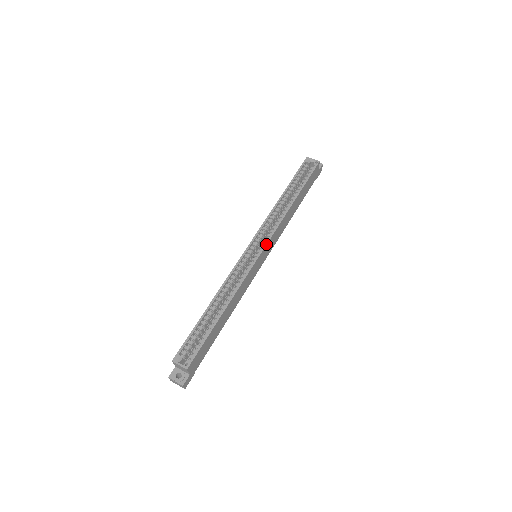
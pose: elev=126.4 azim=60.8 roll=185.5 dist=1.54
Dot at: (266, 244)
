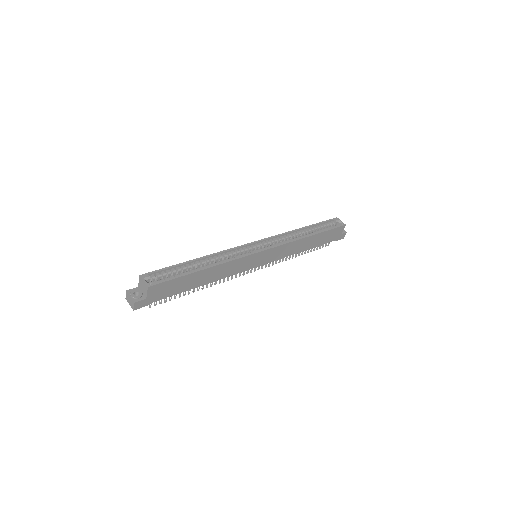
Dot at: (270, 248)
